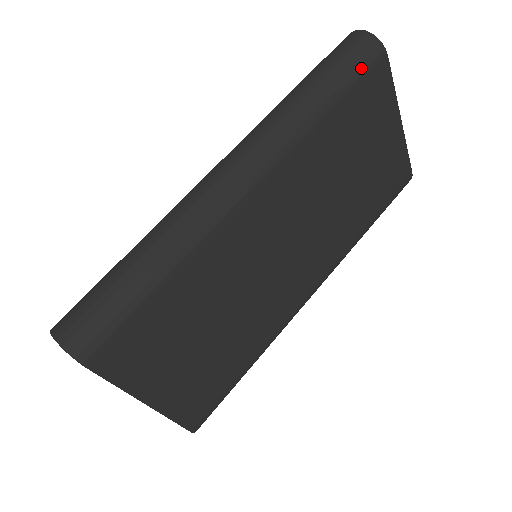
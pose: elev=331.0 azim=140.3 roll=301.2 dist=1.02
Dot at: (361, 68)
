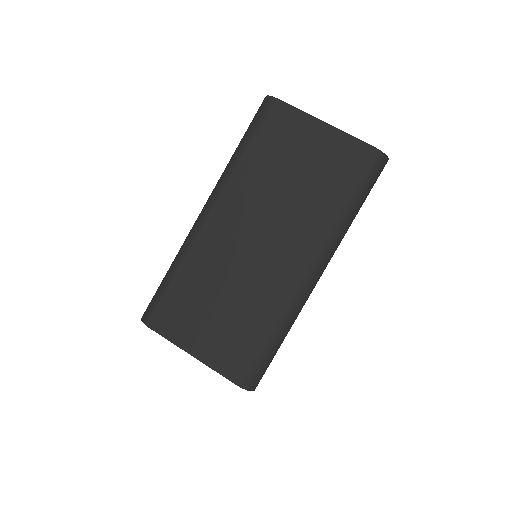
Dot at: (260, 117)
